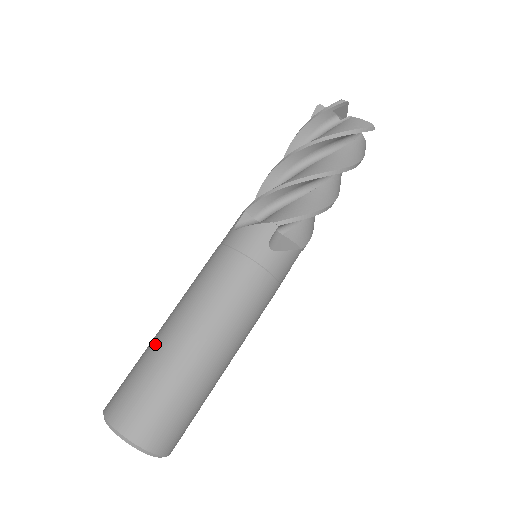
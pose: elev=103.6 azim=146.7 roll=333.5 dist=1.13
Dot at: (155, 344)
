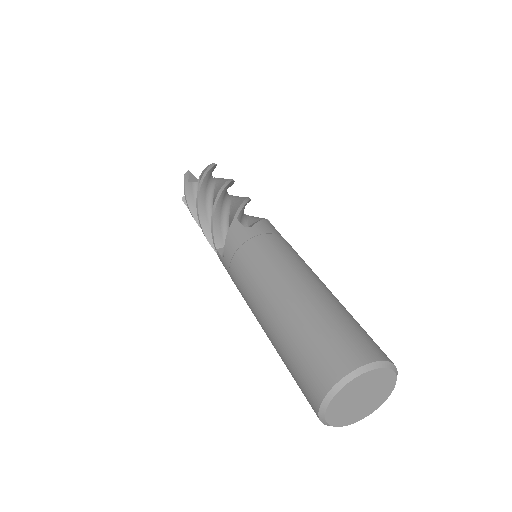
Dot at: (312, 302)
